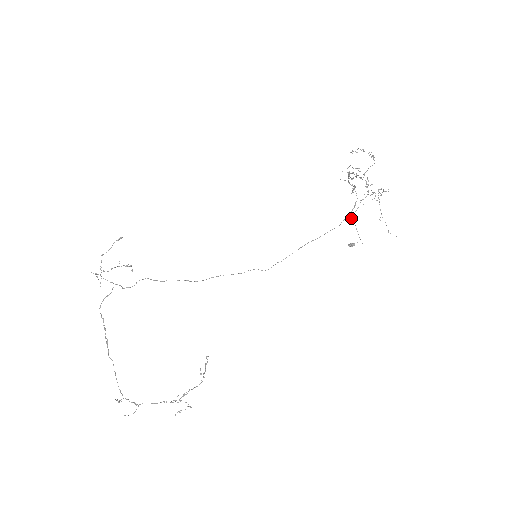
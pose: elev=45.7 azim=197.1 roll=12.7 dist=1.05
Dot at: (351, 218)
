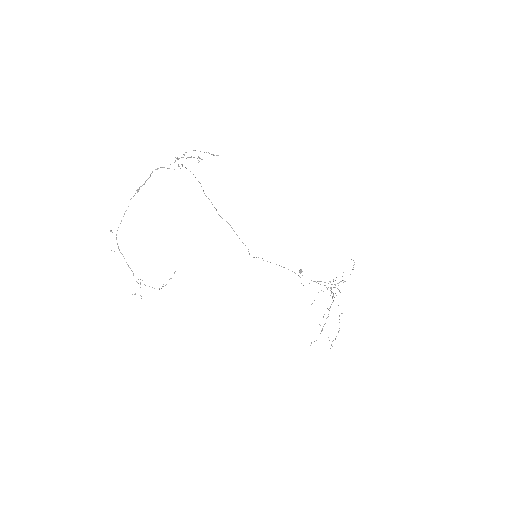
Dot at: (314, 281)
